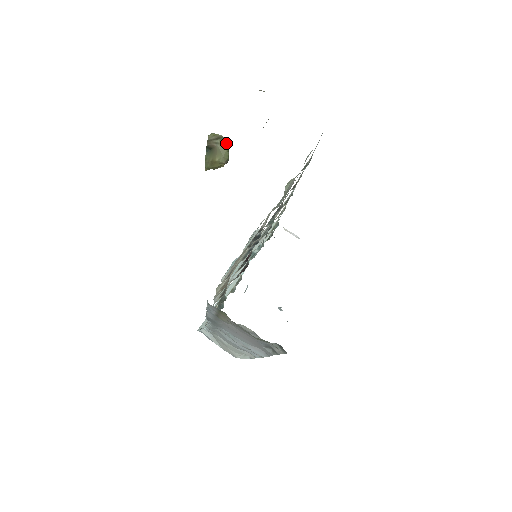
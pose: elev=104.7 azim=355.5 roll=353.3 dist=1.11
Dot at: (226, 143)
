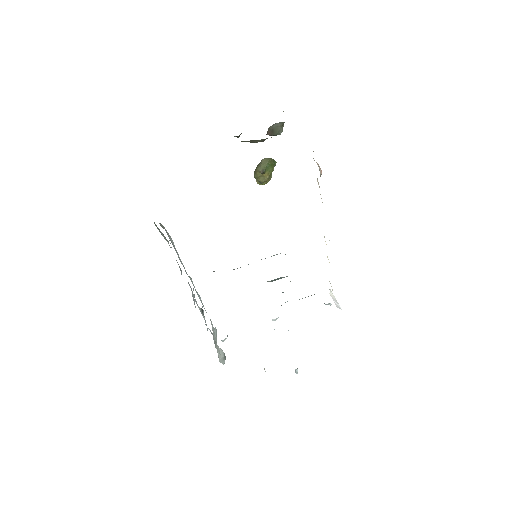
Dot at: (269, 160)
